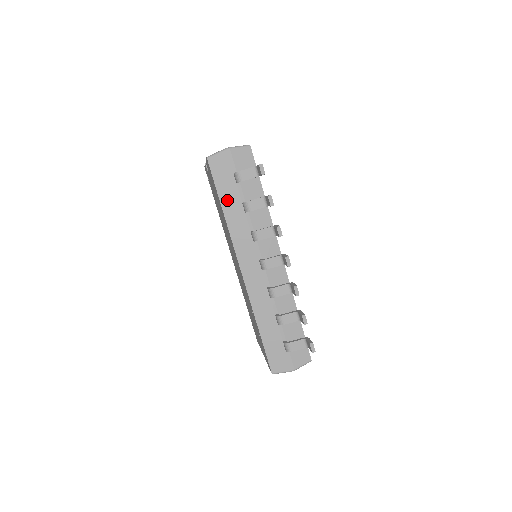
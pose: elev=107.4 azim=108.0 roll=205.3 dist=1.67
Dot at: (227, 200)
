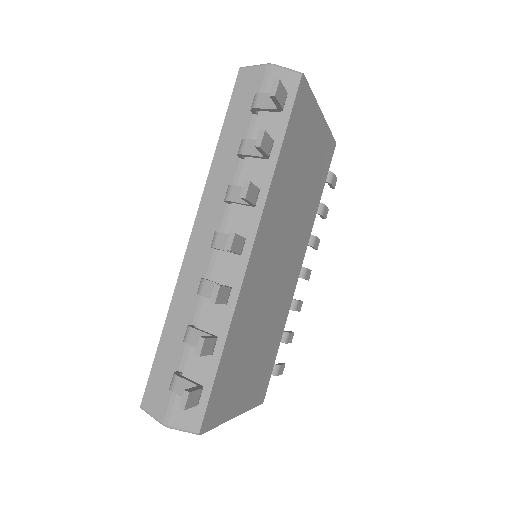
Dot at: (230, 132)
